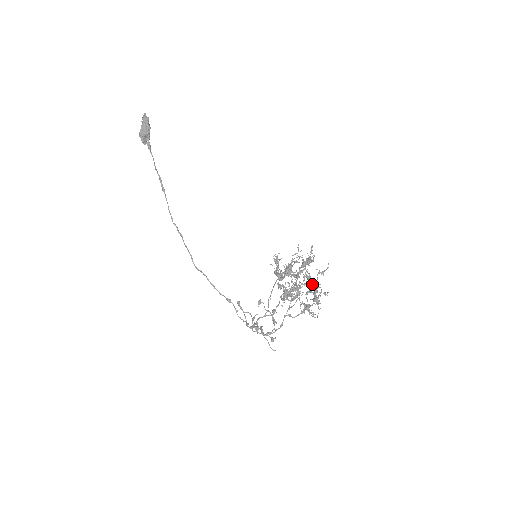
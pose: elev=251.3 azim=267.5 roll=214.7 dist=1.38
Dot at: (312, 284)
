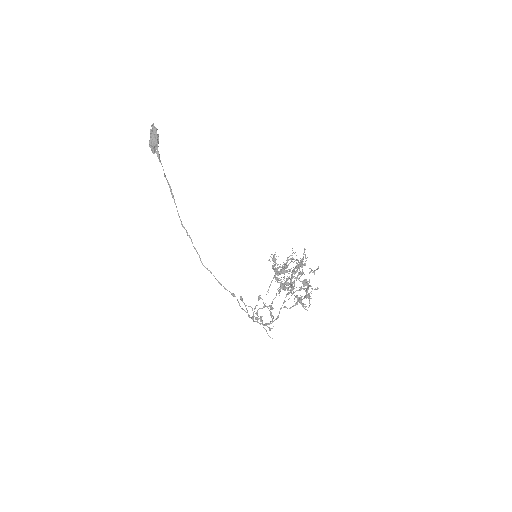
Dot at: (304, 284)
